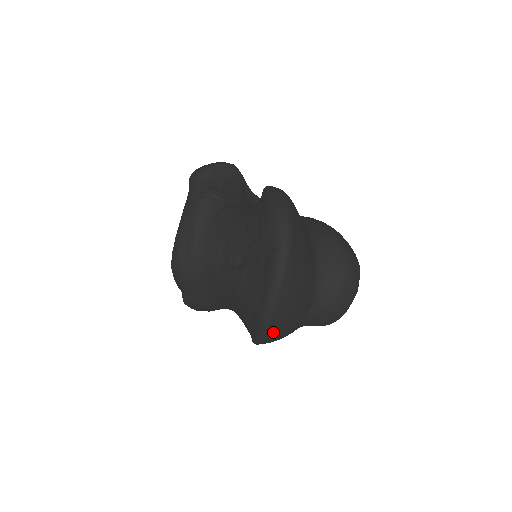
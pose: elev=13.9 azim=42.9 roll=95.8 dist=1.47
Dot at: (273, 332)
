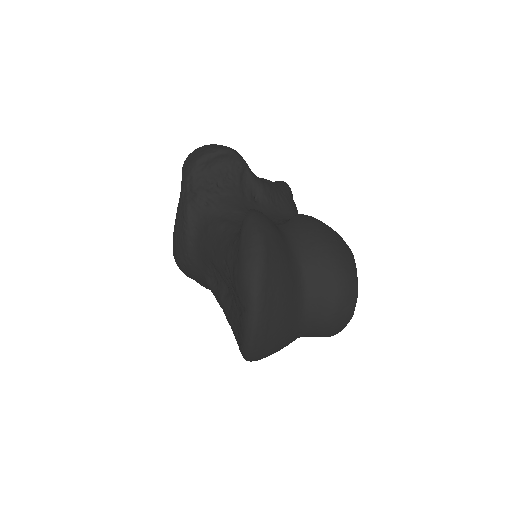
Dot at: occluded
